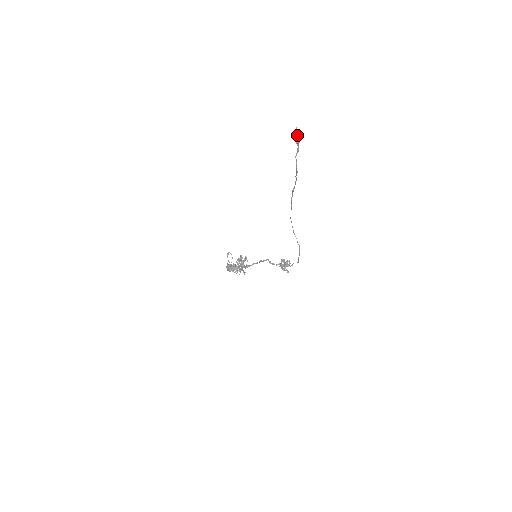
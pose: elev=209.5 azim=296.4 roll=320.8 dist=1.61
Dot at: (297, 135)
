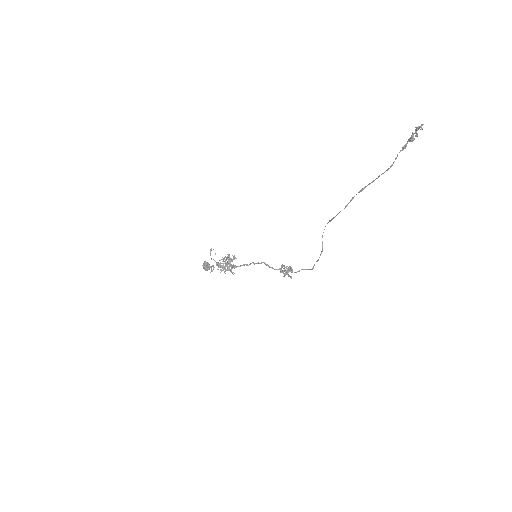
Dot at: occluded
